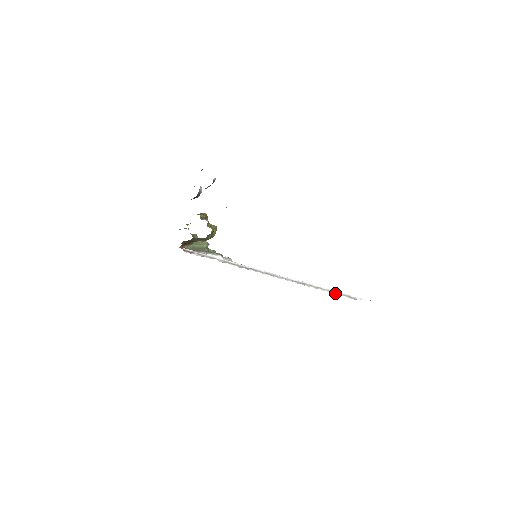
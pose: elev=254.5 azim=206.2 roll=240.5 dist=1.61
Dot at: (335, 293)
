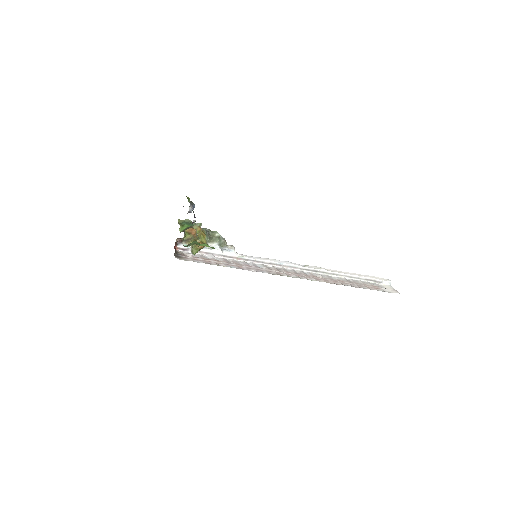
Dot at: (355, 278)
